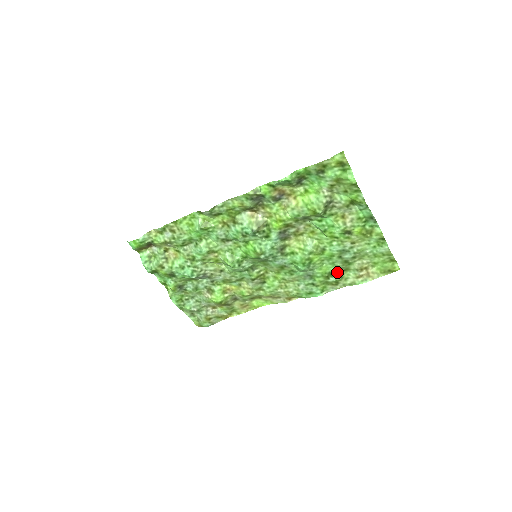
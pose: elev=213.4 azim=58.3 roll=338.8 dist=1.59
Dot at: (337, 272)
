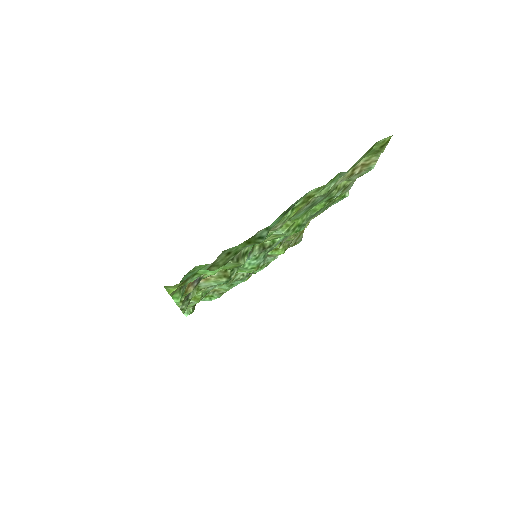
Dot at: (332, 195)
